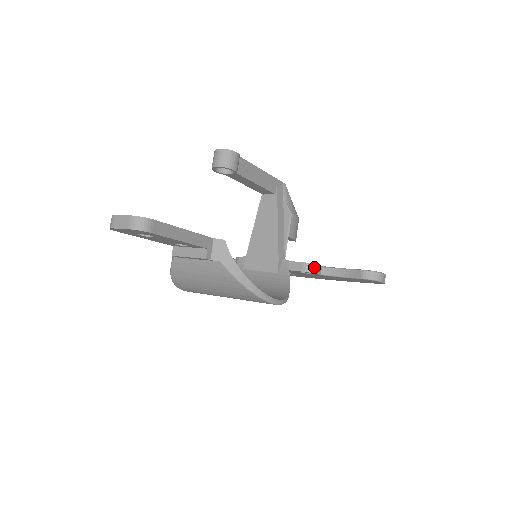
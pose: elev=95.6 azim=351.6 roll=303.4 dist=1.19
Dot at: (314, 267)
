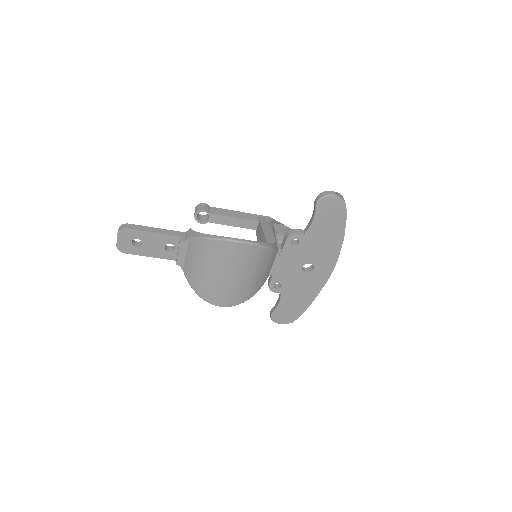
Dot at: (293, 231)
